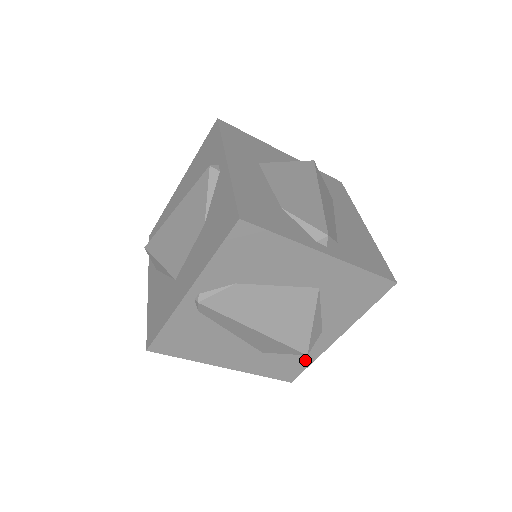
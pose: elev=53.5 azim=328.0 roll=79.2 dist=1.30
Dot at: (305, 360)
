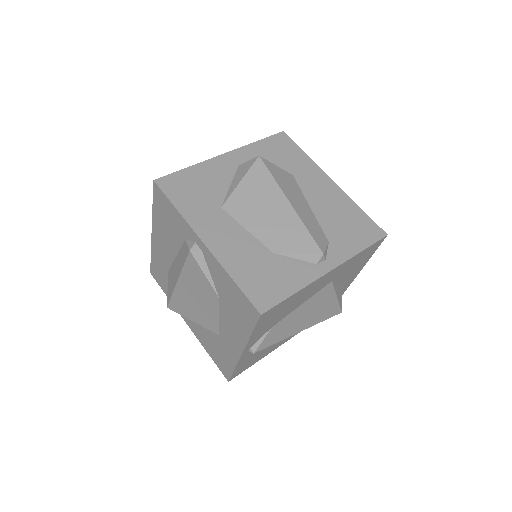
Dot at: occluded
